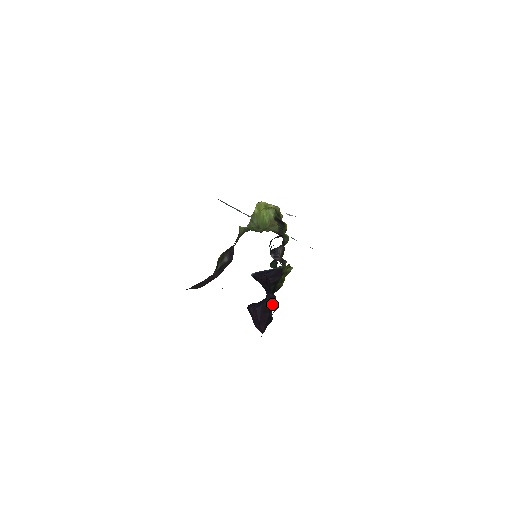
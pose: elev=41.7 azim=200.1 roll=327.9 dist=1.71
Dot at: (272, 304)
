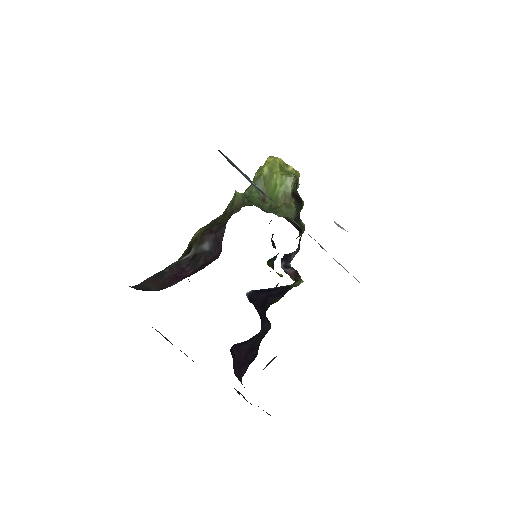
Dot at: (264, 336)
